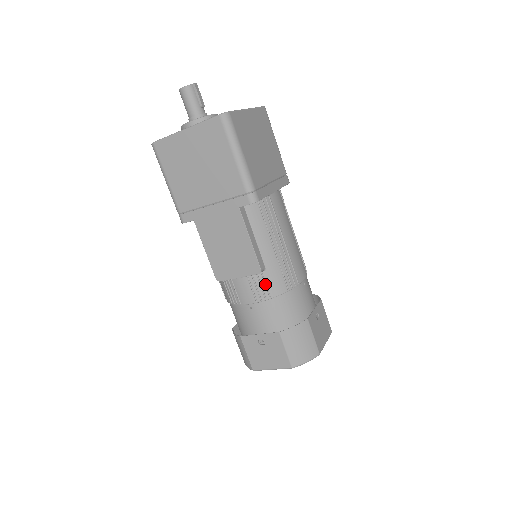
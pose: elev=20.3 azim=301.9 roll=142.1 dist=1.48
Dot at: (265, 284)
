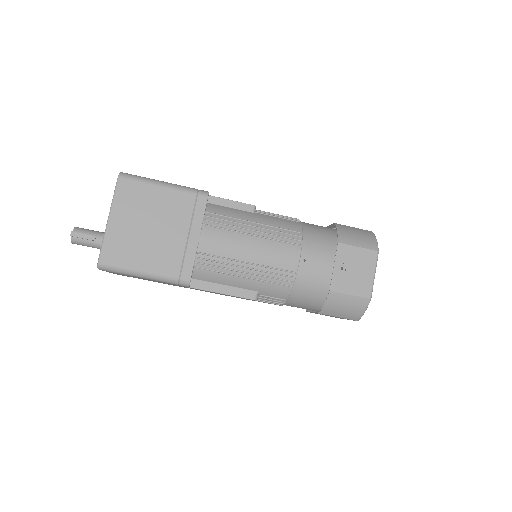
Dot at: (271, 298)
